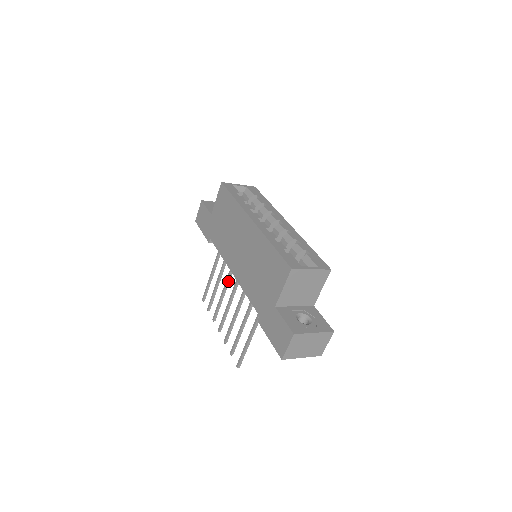
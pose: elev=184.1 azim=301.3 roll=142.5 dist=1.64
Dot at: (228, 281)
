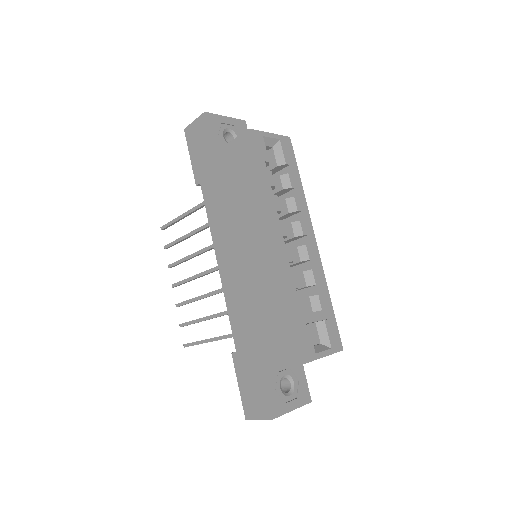
Dot at: (206, 251)
